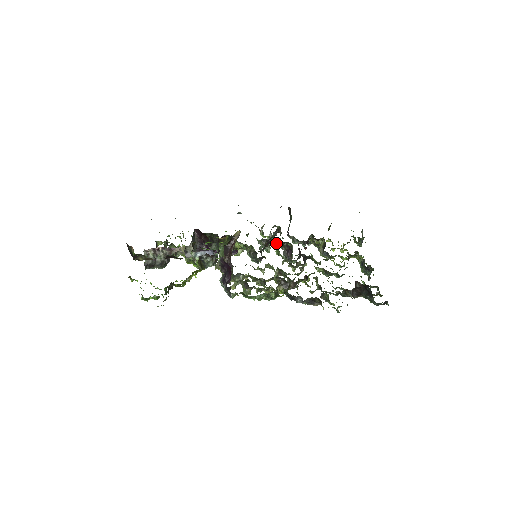
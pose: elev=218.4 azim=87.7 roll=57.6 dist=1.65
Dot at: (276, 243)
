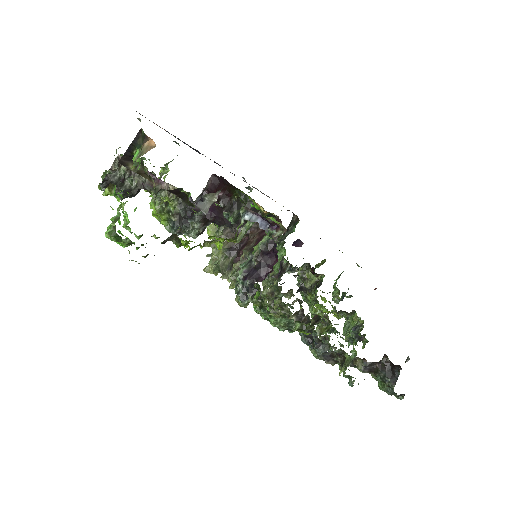
Dot at: (283, 253)
